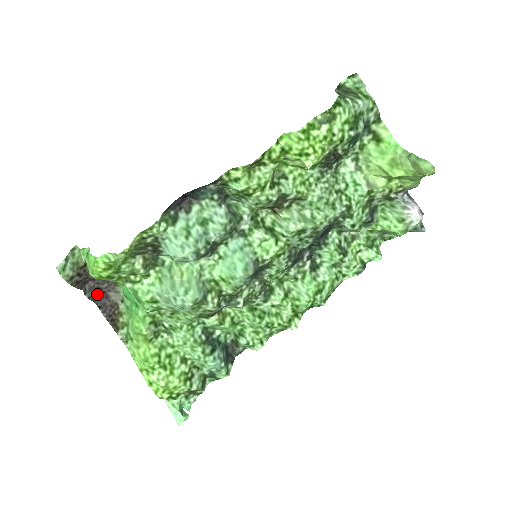
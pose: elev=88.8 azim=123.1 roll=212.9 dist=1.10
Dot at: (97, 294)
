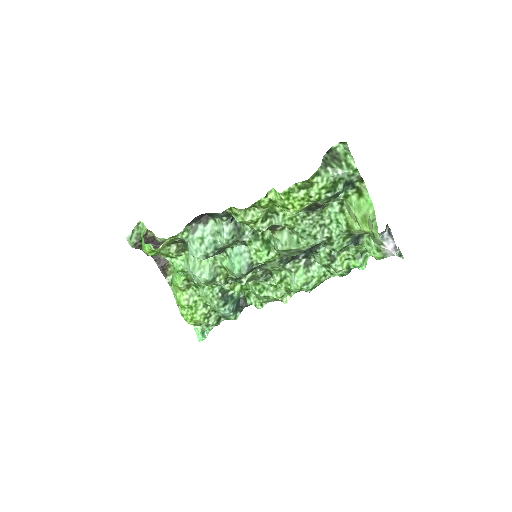
Dot at: occluded
